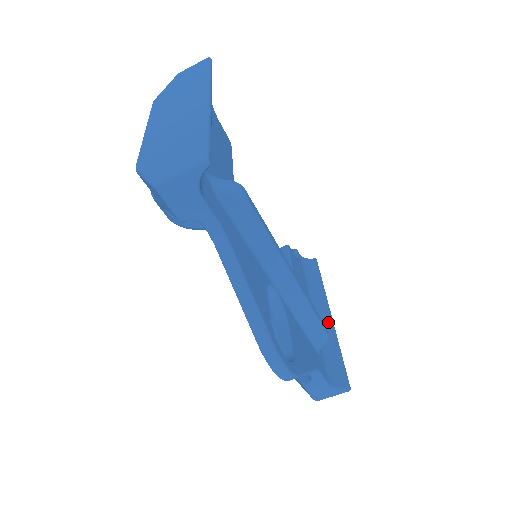
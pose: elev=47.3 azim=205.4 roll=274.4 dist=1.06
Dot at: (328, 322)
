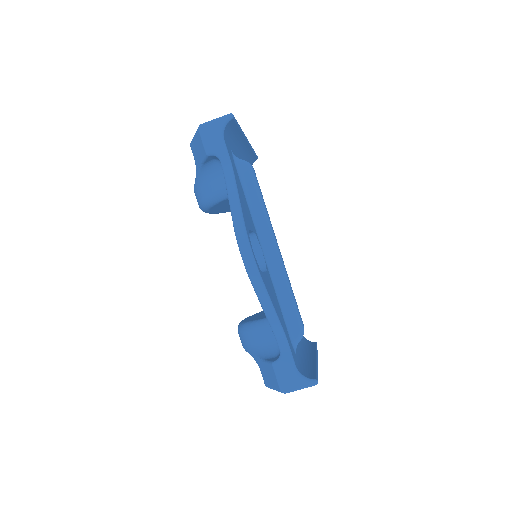
Dot at: (312, 359)
